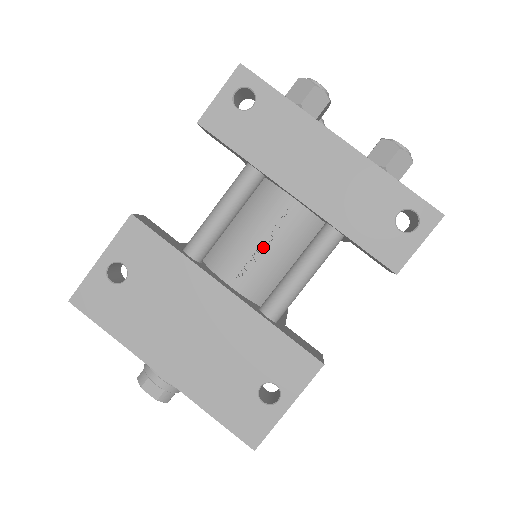
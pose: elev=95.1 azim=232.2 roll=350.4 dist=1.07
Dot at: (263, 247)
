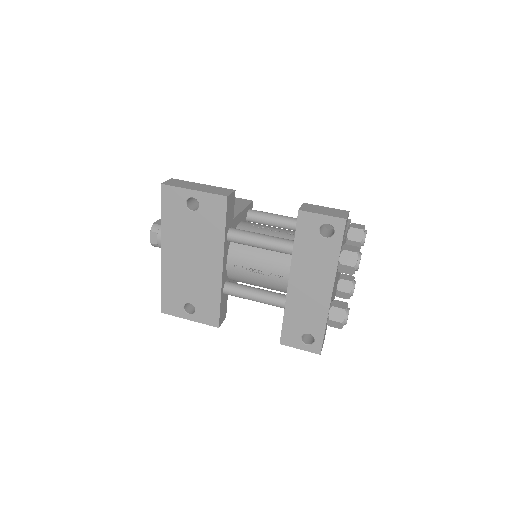
Dot at: (256, 271)
